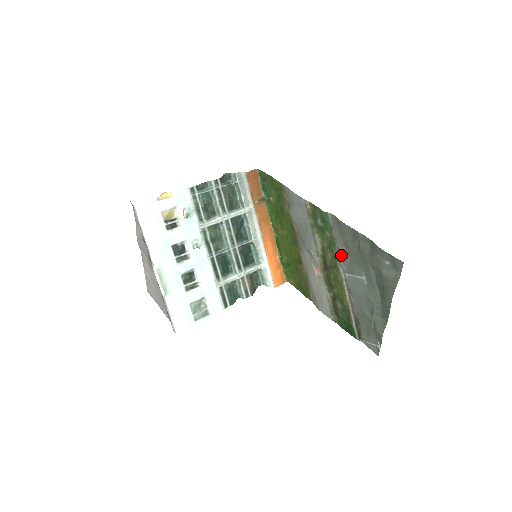
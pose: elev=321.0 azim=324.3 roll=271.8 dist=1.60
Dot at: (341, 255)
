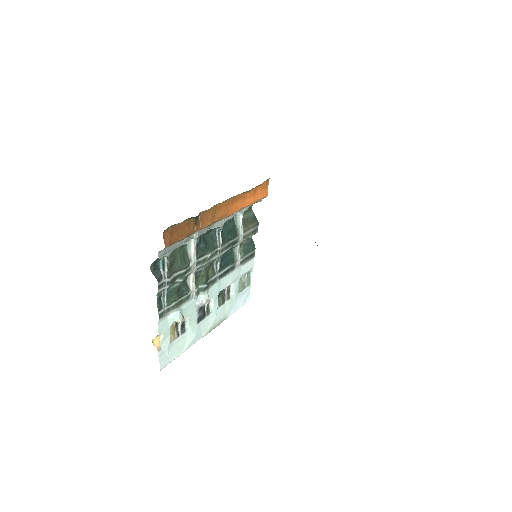
Dot at: occluded
